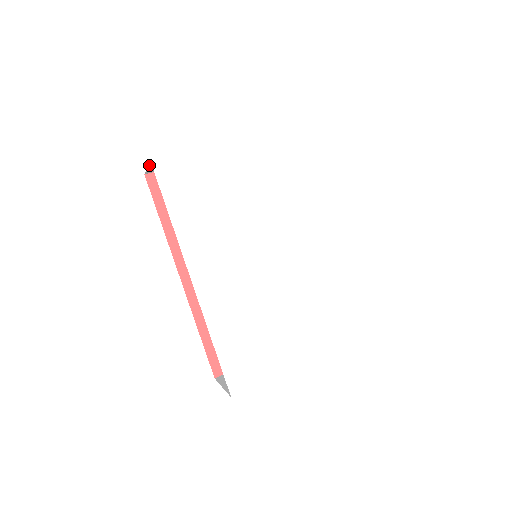
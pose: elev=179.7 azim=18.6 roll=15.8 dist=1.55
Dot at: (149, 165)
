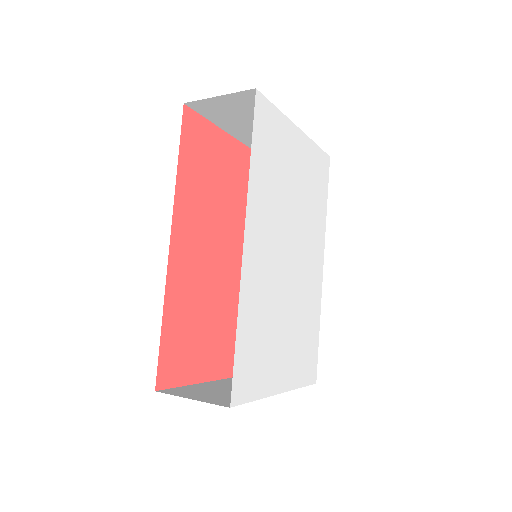
Dot at: (233, 93)
